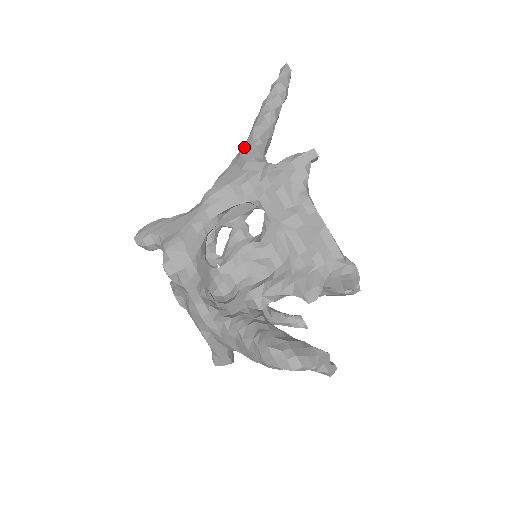
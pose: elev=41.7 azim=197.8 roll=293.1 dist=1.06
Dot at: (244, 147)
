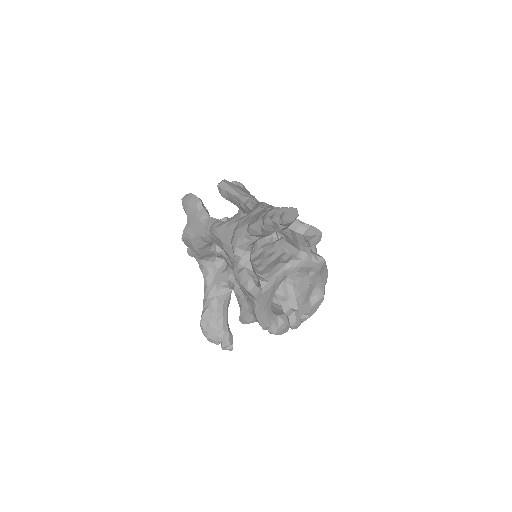
Dot at: (240, 228)
